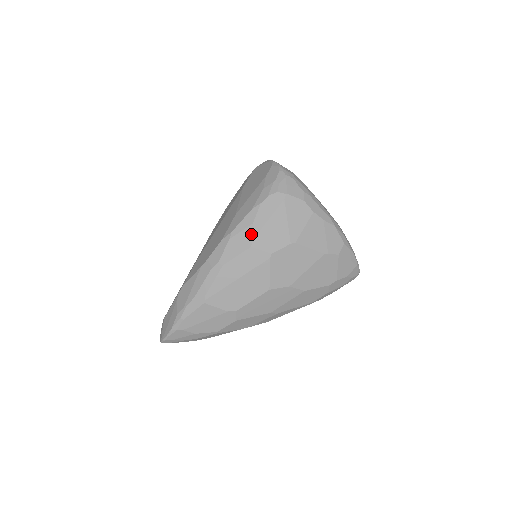
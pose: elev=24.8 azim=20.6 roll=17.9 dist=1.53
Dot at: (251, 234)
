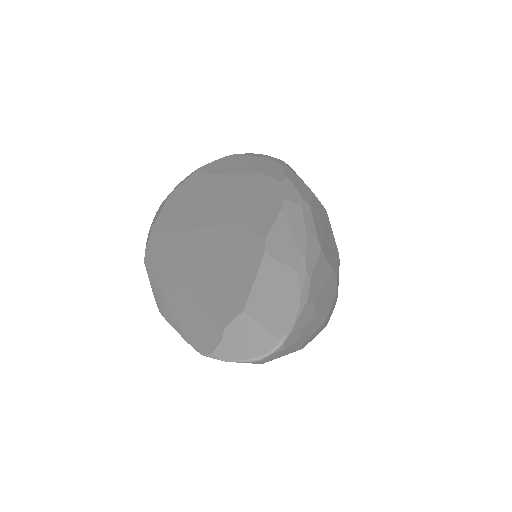
Dot at: (303, 183)
